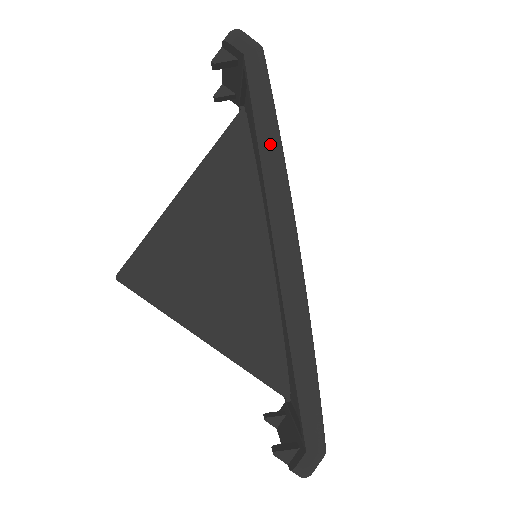
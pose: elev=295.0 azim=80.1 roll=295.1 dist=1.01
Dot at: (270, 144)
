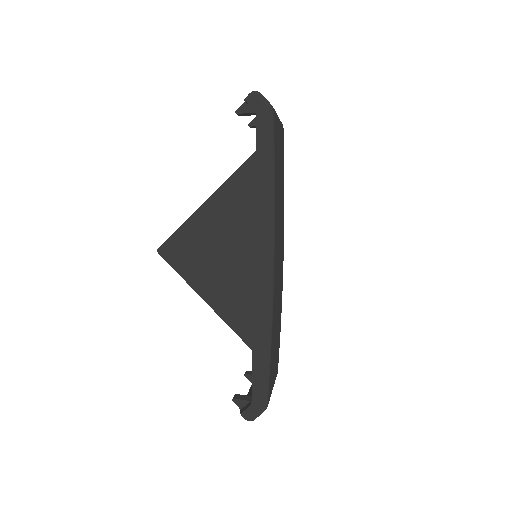
Dot at: (264, 183)
